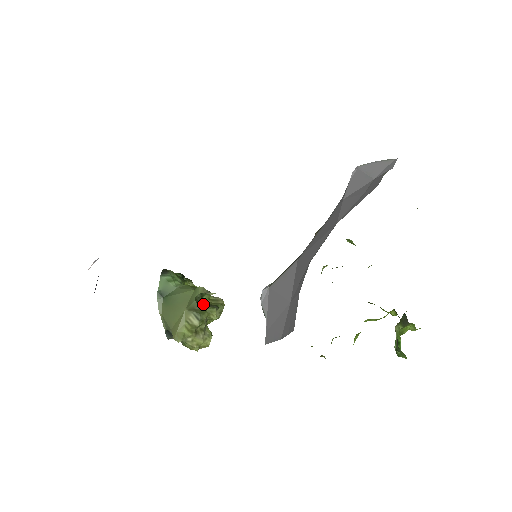
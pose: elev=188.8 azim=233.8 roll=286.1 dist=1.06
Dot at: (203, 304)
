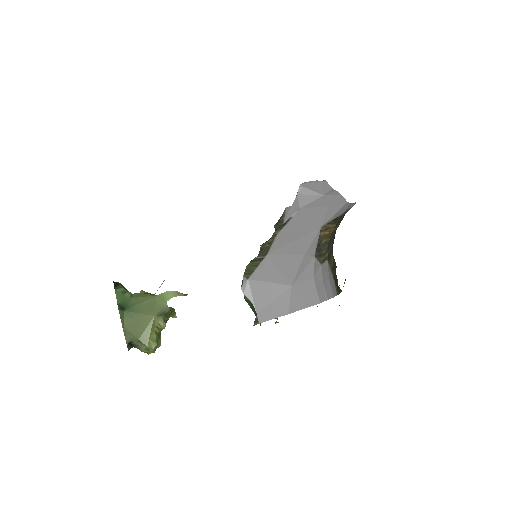
Dot at: occluded
